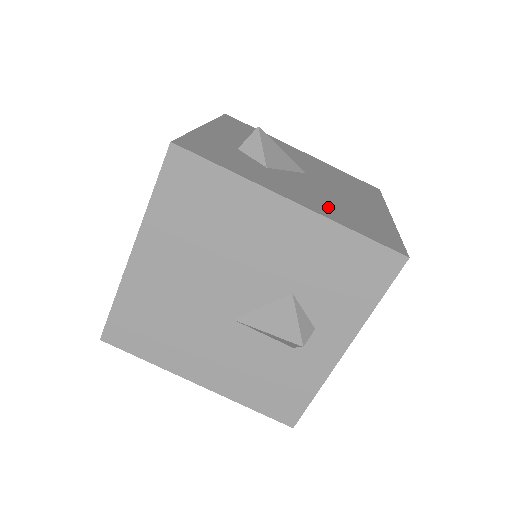
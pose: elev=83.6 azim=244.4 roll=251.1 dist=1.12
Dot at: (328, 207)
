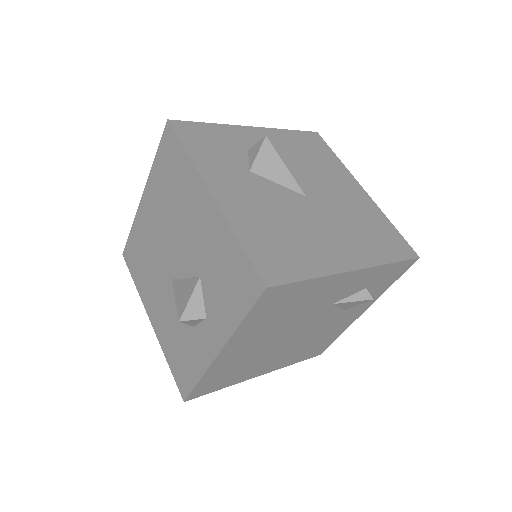
Dot at: (254, 218)
